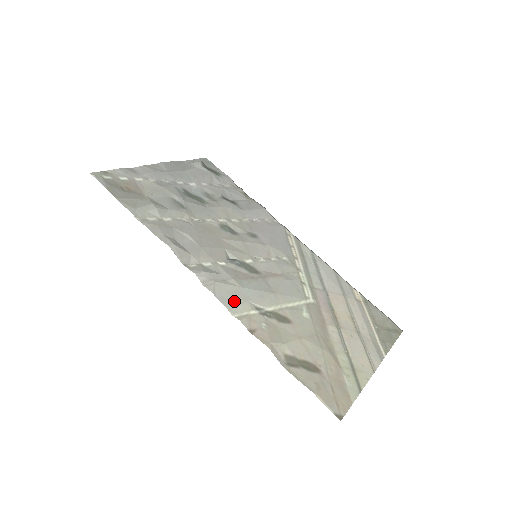
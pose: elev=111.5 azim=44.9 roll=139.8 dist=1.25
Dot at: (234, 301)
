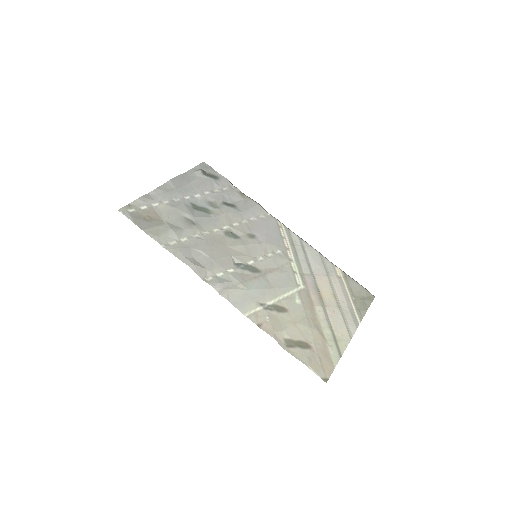
Dot at: (244, 303)
